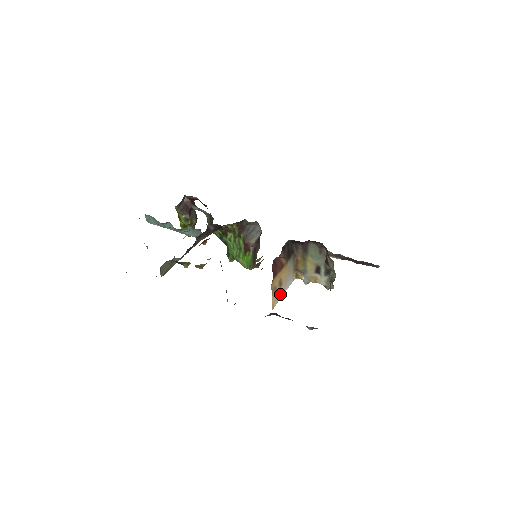
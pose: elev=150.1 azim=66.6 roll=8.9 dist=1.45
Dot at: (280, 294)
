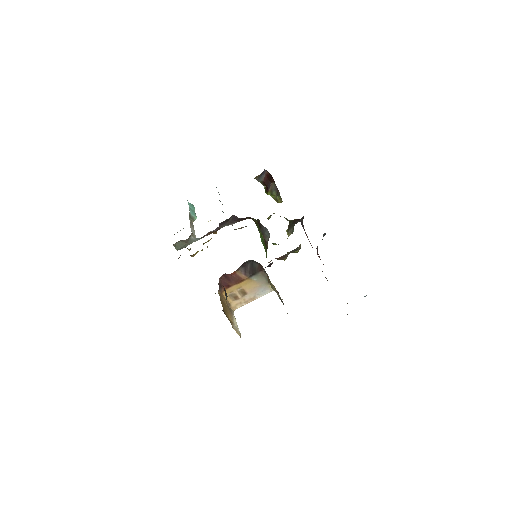
Dot at: (247, 300)
